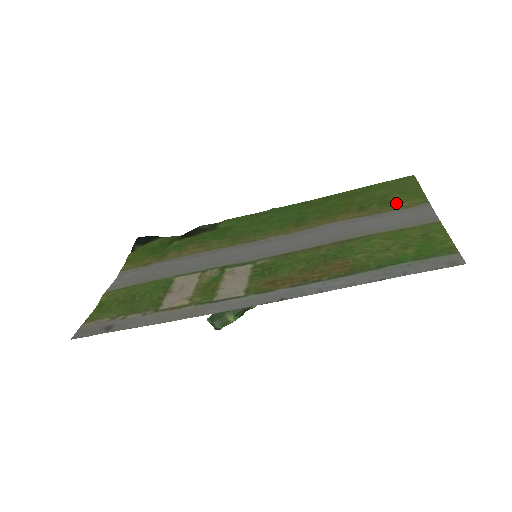
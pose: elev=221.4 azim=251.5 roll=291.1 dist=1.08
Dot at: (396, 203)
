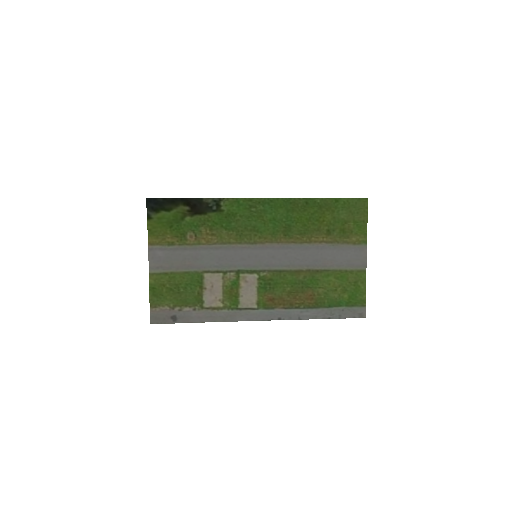
Dot at: (349, 235)
